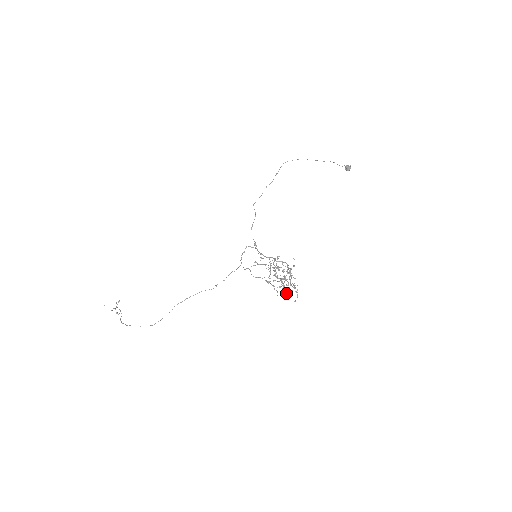
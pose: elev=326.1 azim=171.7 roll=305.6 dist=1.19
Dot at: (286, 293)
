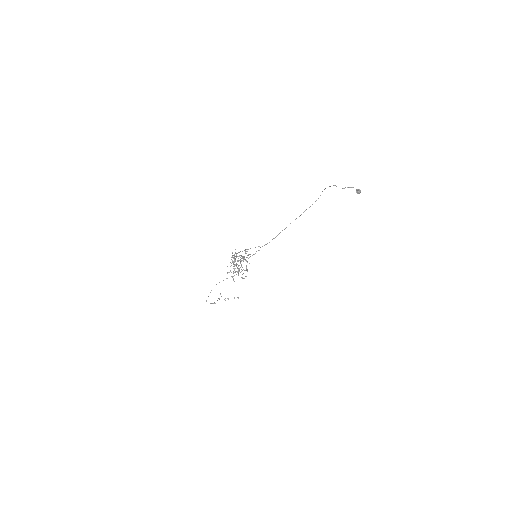
Dot at: (227, 273)
